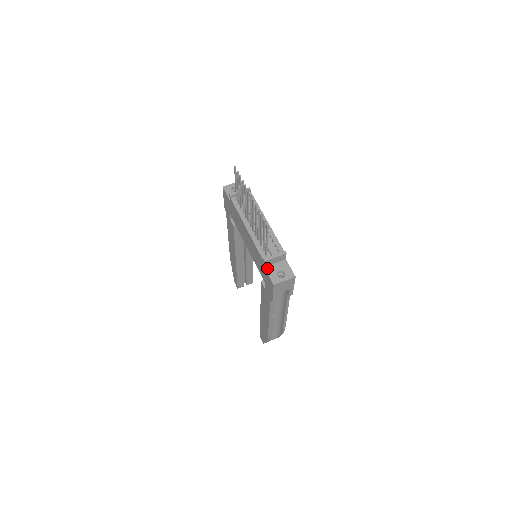
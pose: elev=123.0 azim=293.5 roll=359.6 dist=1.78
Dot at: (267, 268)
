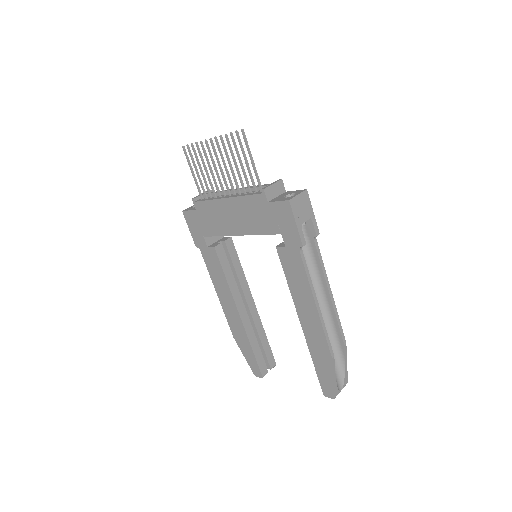
Dot at: (271, 201)
